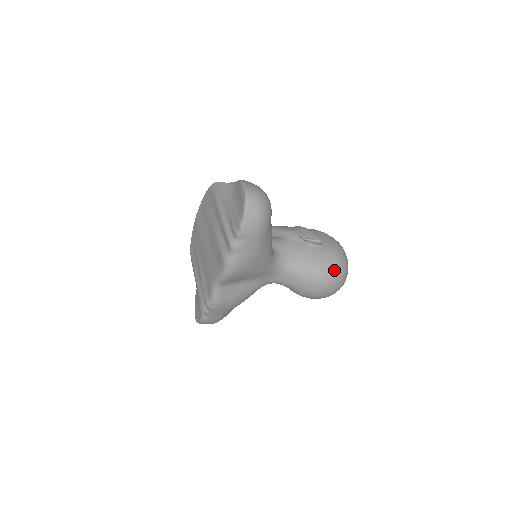
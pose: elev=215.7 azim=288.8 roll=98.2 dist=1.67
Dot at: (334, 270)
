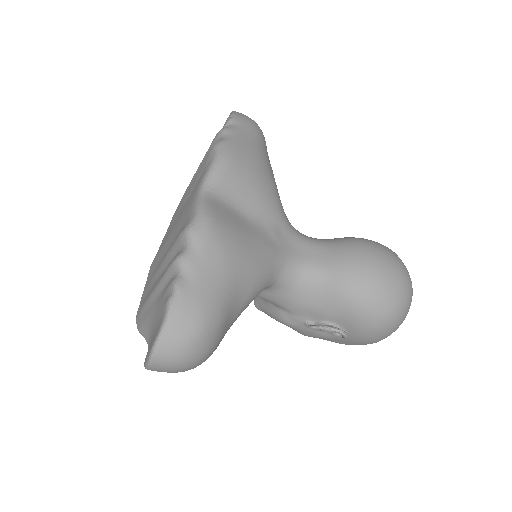
Dot at: occluded
